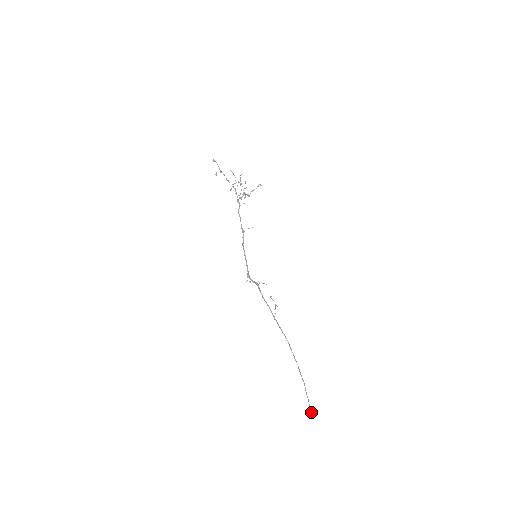
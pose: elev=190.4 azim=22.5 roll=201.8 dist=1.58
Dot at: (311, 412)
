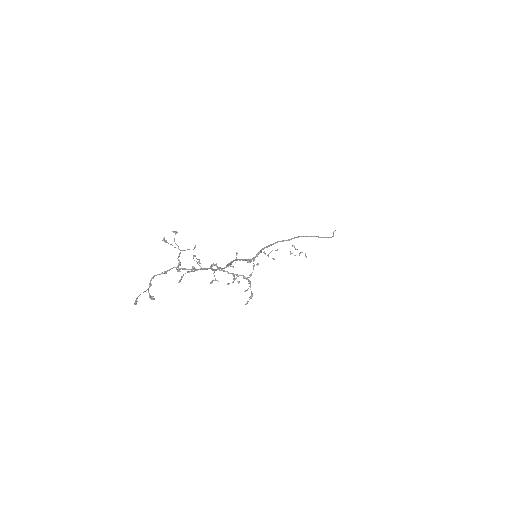
Dot at: (335, 230)
